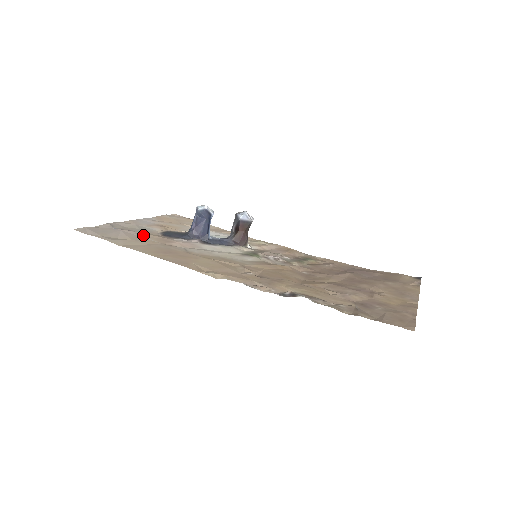
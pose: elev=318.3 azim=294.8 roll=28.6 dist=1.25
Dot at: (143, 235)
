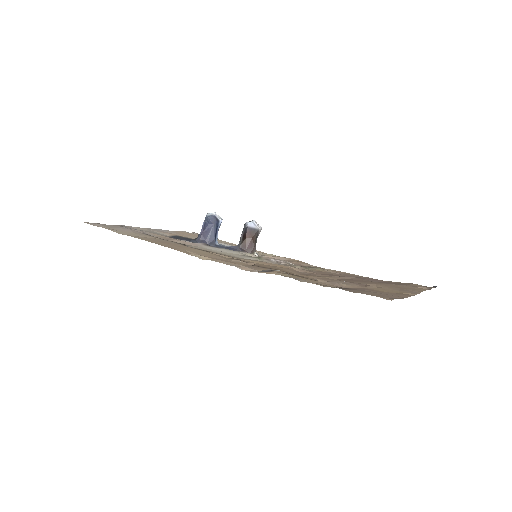
Dot at: (149, 234)
